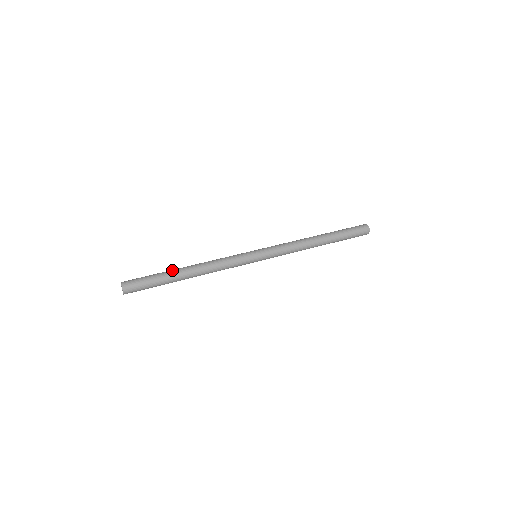
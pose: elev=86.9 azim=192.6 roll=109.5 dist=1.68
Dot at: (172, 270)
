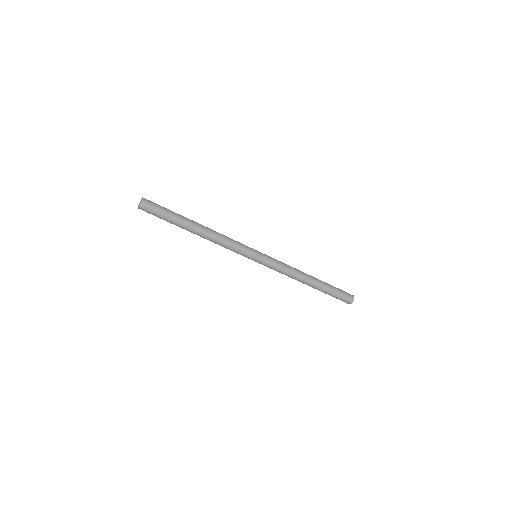
Dot at: occluded
